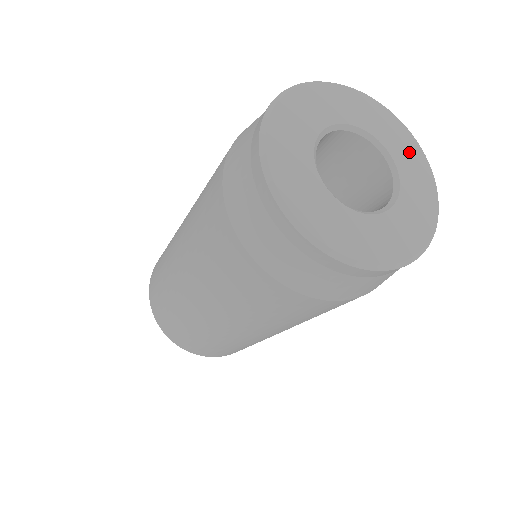
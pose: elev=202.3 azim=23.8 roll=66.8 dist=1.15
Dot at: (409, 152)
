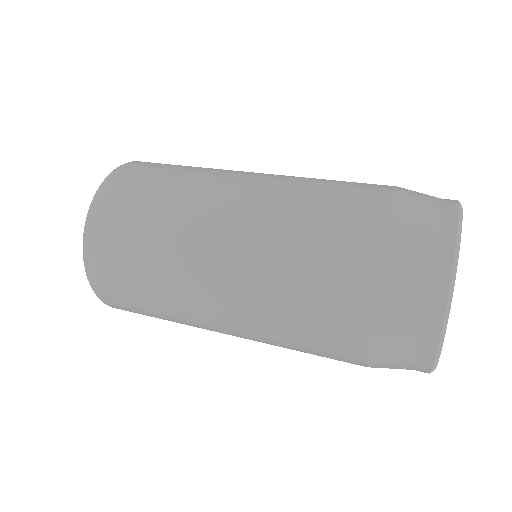
Dot at: occluded
